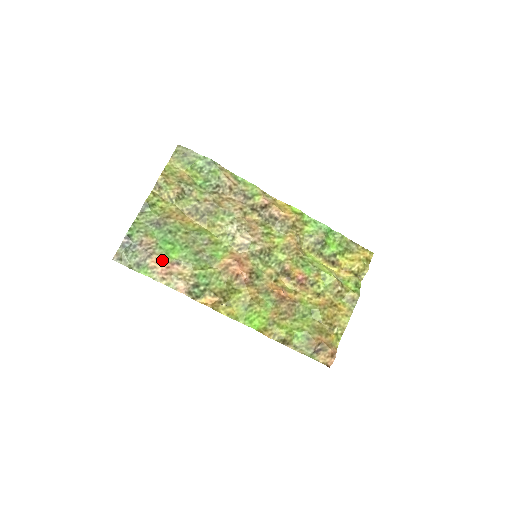
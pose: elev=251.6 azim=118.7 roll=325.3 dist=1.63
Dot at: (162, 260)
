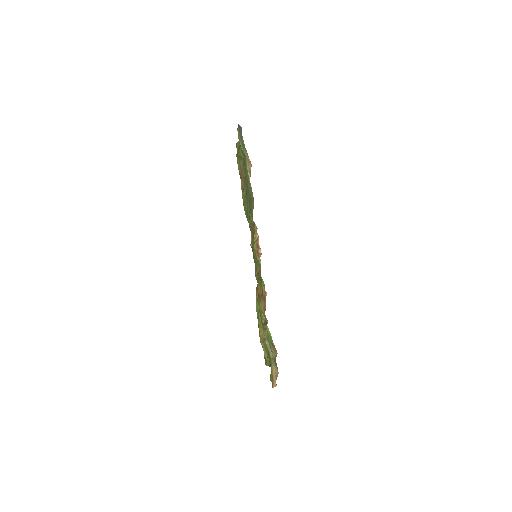
Dot at: occluded
